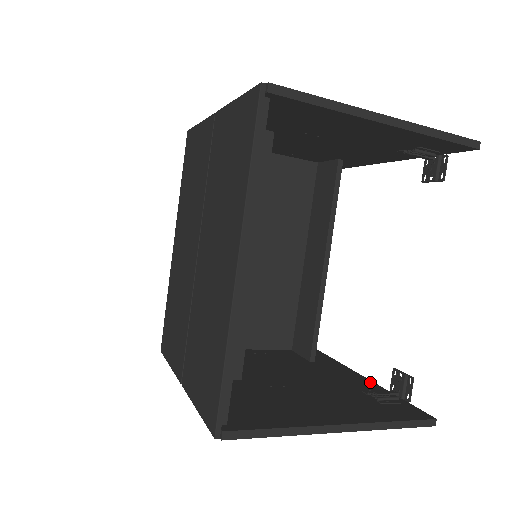
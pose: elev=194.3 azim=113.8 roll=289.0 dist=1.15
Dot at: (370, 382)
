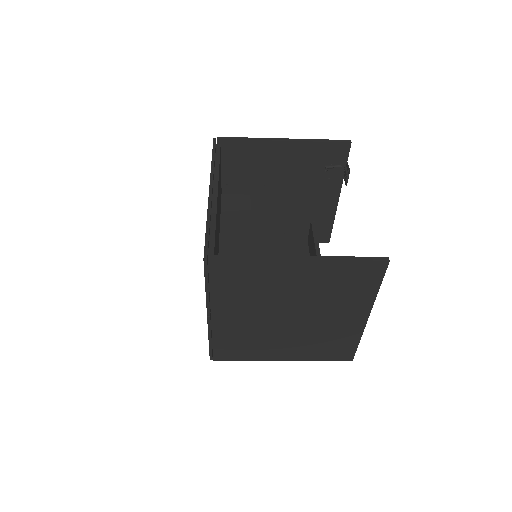
Dot at: occluded
